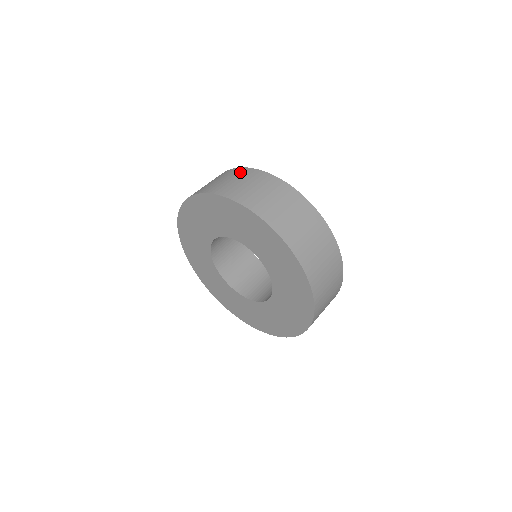
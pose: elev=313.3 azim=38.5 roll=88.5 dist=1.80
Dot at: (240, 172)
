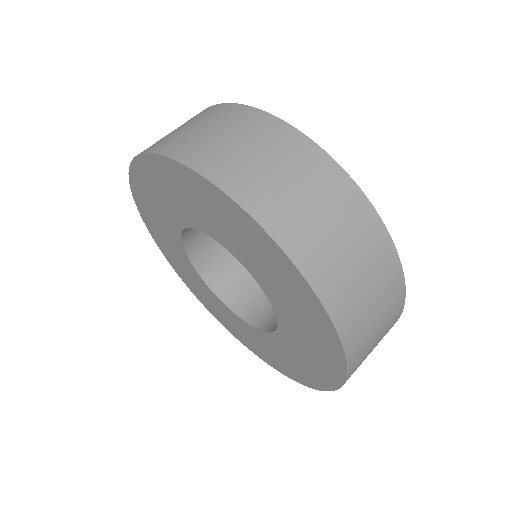
Dot at: (237, 116)
